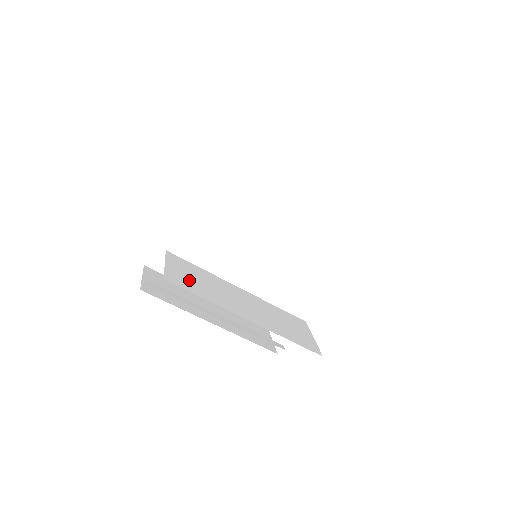
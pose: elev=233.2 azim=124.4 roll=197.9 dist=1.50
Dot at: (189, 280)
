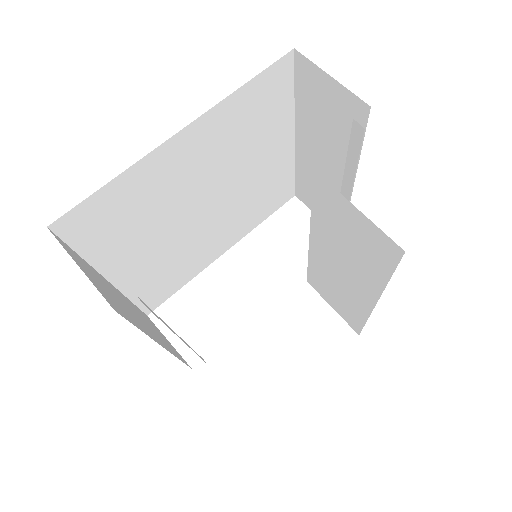
Dot at: occluded
